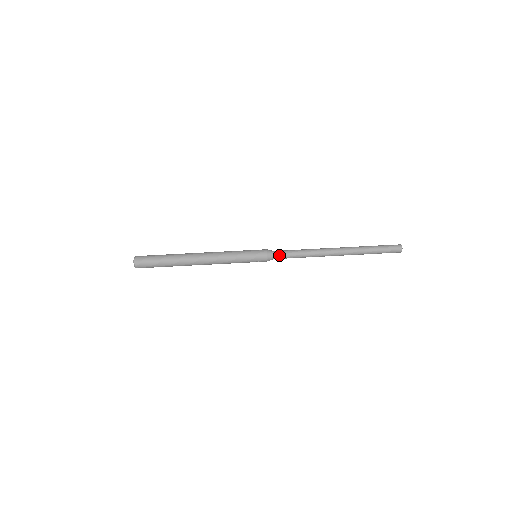
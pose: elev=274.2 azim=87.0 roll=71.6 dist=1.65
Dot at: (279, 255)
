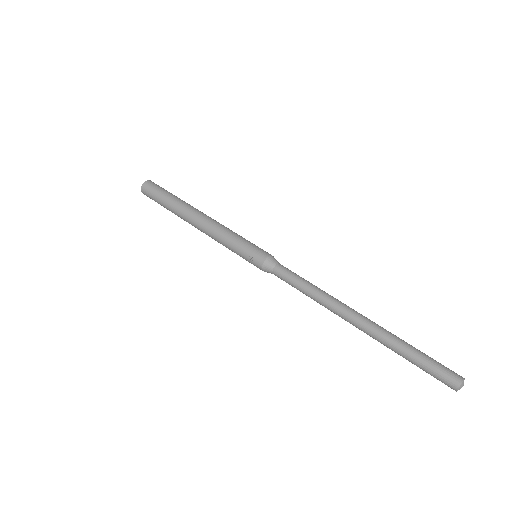
Dot at: (281, 268)
